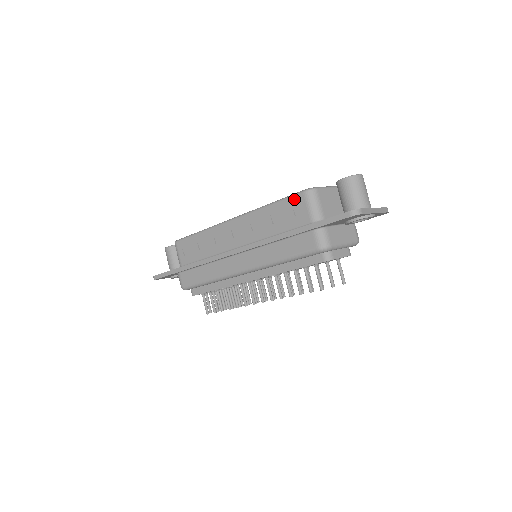
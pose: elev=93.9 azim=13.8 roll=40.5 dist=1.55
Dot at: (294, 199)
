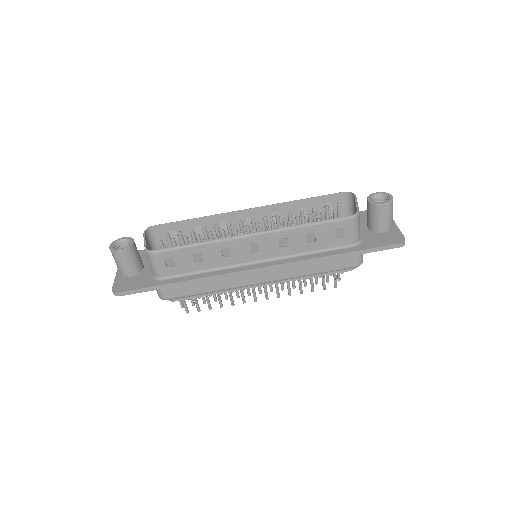
Dot at: (339, 224)
